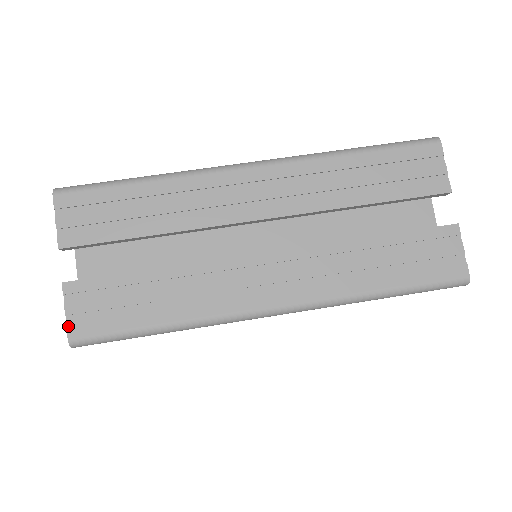
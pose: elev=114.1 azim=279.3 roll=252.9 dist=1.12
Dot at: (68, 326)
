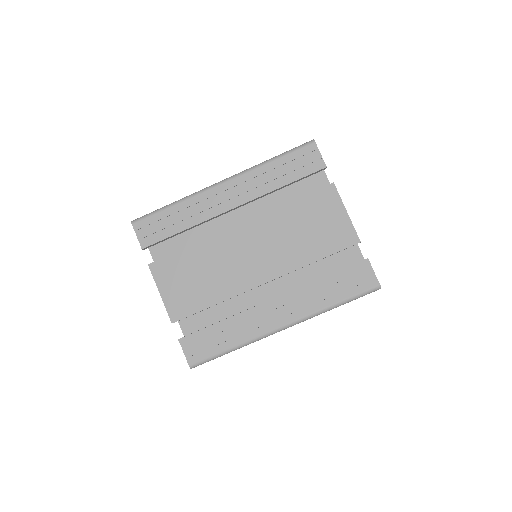
Dot at: occluded
